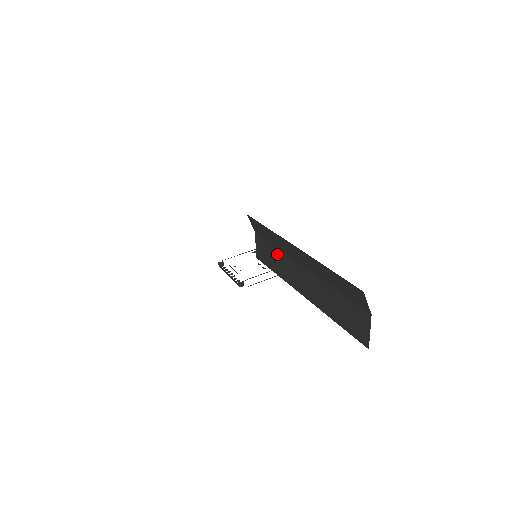
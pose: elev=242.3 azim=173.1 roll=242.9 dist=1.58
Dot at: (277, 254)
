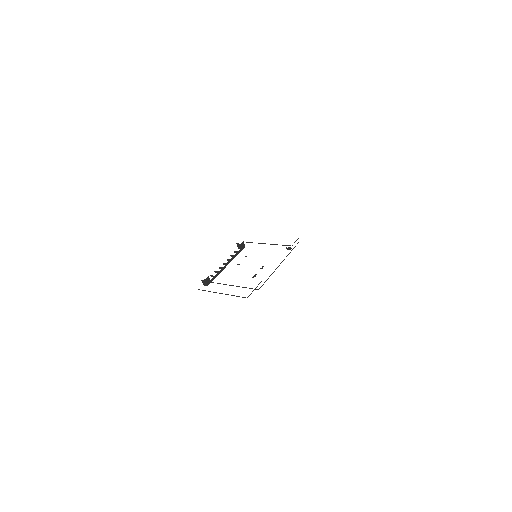
Dot at: occluded
